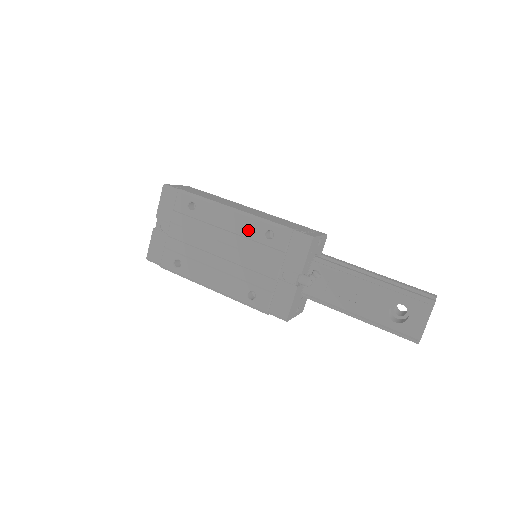
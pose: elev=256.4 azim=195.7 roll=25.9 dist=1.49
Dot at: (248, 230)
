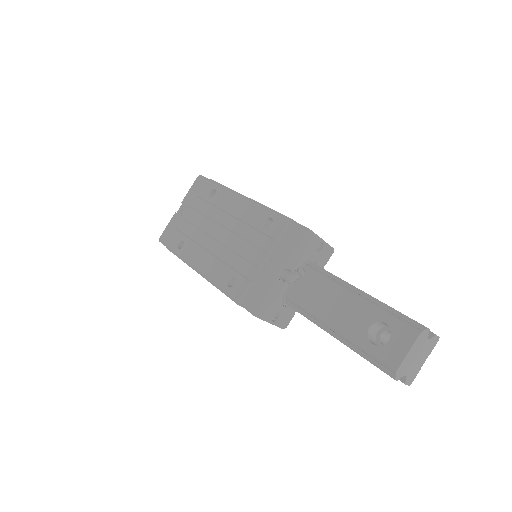
Dot at: (251, 216)
